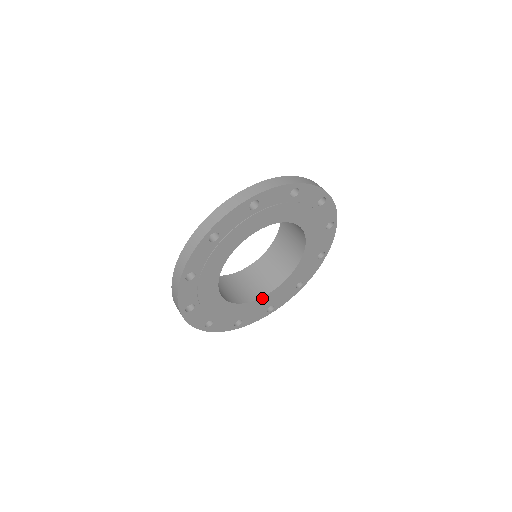
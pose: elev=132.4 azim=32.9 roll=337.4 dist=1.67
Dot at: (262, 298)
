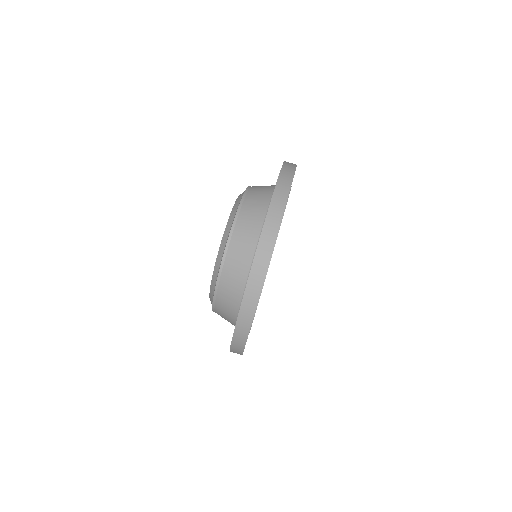
Dot at: occluded
